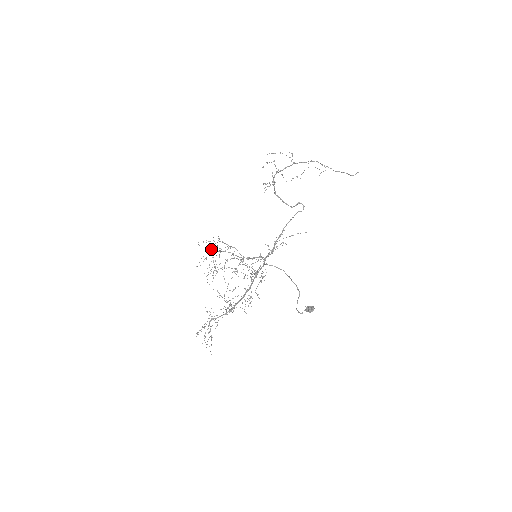
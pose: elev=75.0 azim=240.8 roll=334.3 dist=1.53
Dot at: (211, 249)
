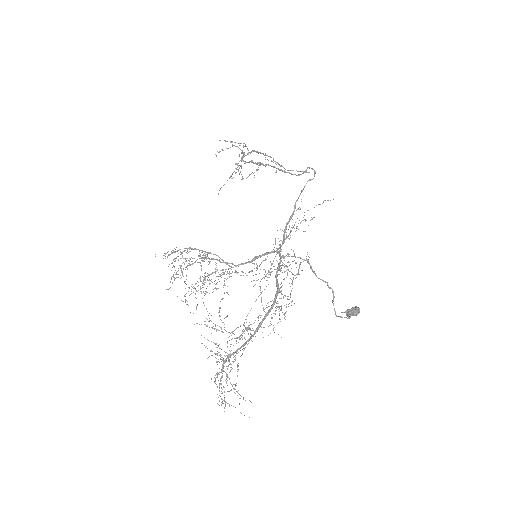
Dot at: (185, 258)
